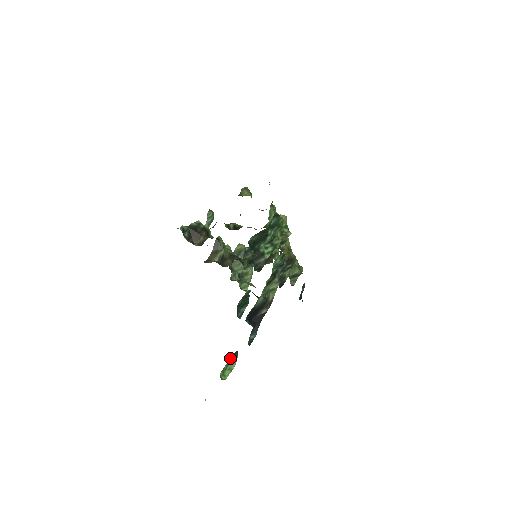
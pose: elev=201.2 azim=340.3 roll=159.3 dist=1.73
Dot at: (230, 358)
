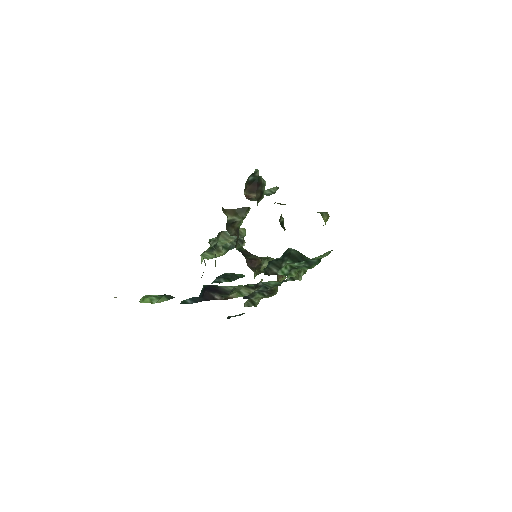
Dot at: (164, 294)
